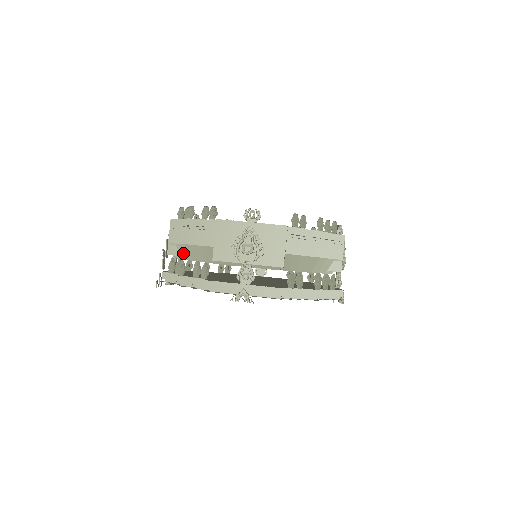
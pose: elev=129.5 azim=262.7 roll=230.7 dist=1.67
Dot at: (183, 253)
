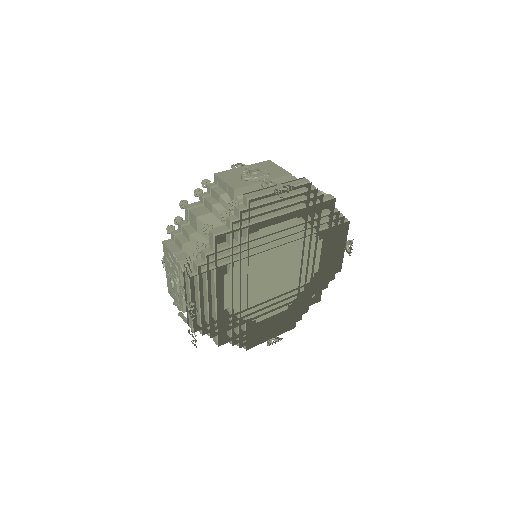
Dot at: (195, 248)
